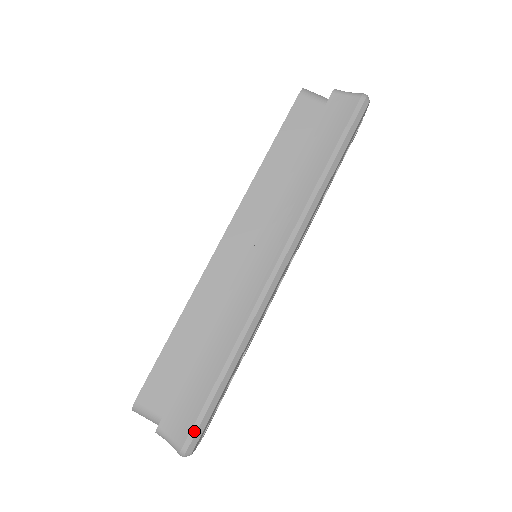
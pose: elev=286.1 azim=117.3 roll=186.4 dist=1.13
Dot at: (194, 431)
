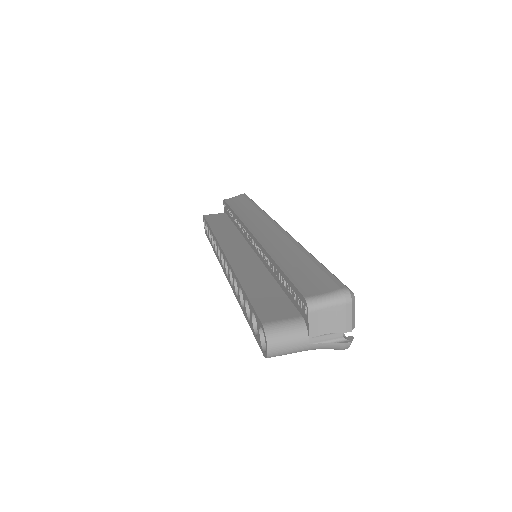
Dot at: (336, 279)
